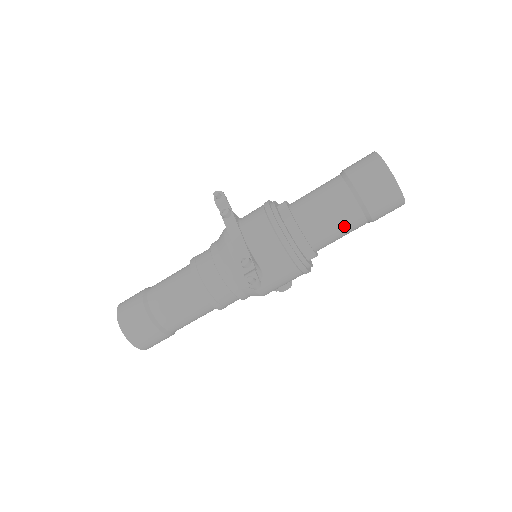
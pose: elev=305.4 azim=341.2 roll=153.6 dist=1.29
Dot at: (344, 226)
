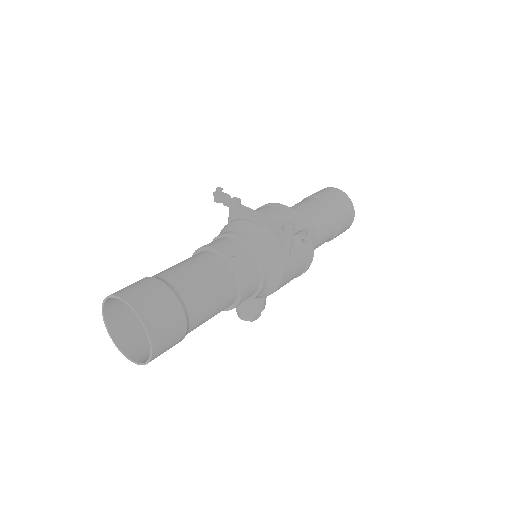
Dot at: (327, 229)
